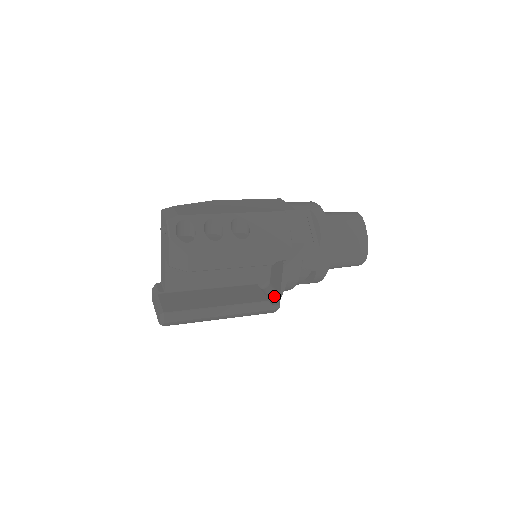
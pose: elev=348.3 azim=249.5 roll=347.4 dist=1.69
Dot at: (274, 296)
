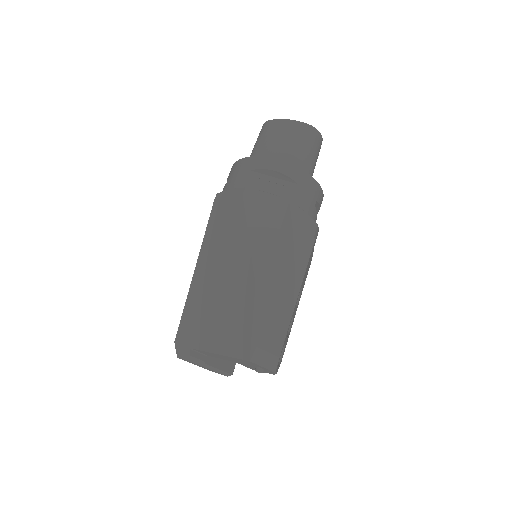
Dot at: occluded
